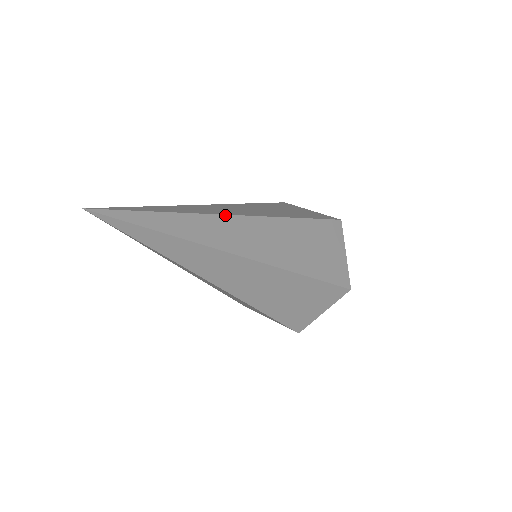
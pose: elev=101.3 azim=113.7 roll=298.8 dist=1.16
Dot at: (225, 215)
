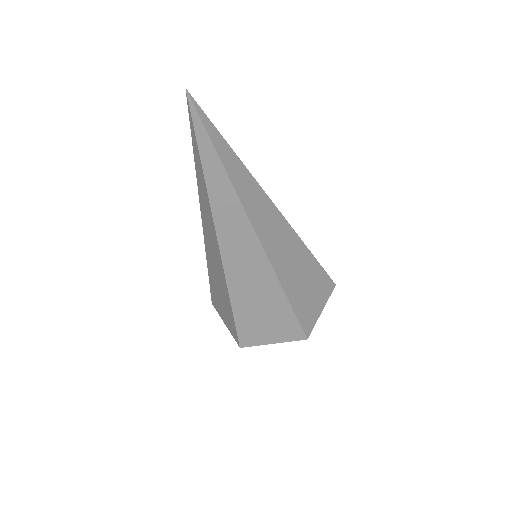
Dot at: occluded
